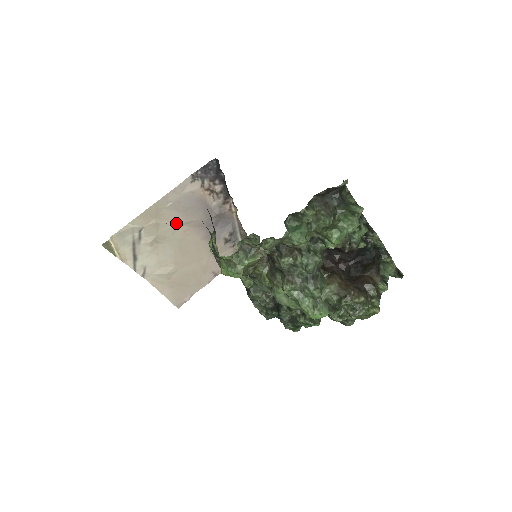
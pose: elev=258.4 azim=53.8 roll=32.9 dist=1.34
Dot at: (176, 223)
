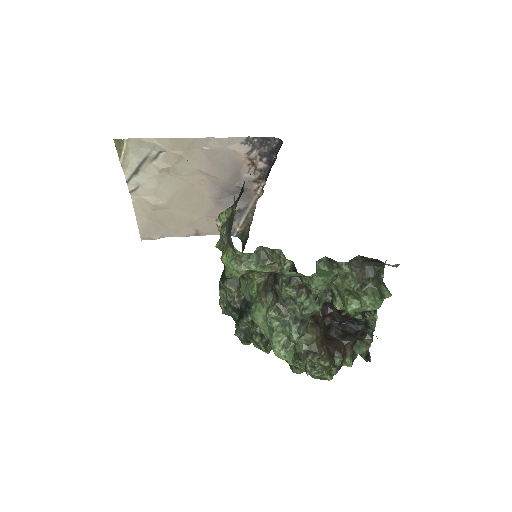
Dot at: (199, 168)
